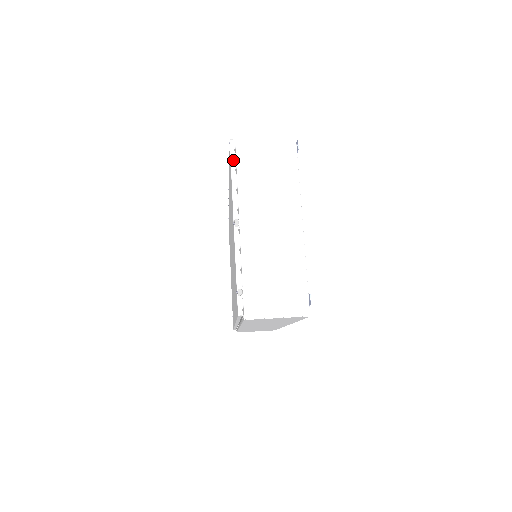
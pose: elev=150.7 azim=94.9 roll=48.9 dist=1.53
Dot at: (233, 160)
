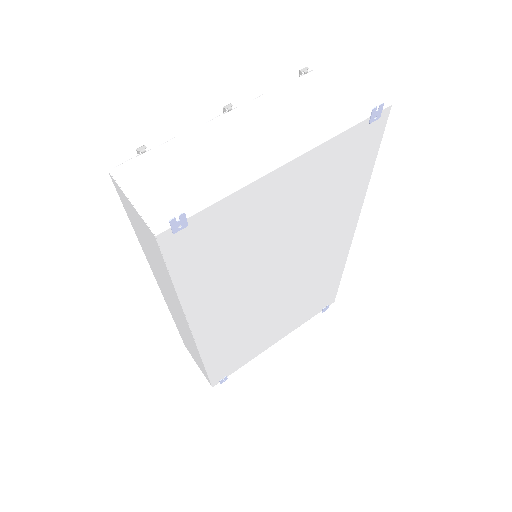
Dot at: (301, 71)
